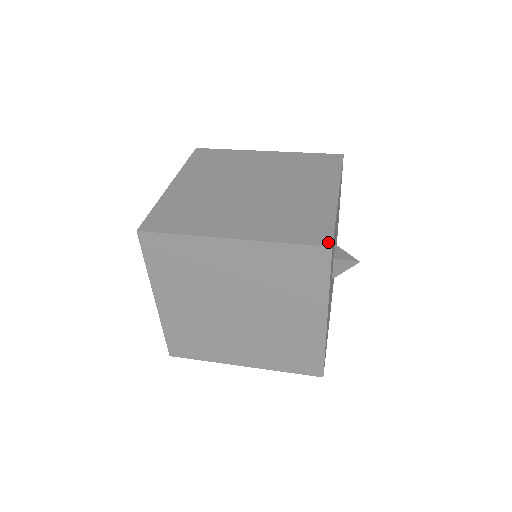
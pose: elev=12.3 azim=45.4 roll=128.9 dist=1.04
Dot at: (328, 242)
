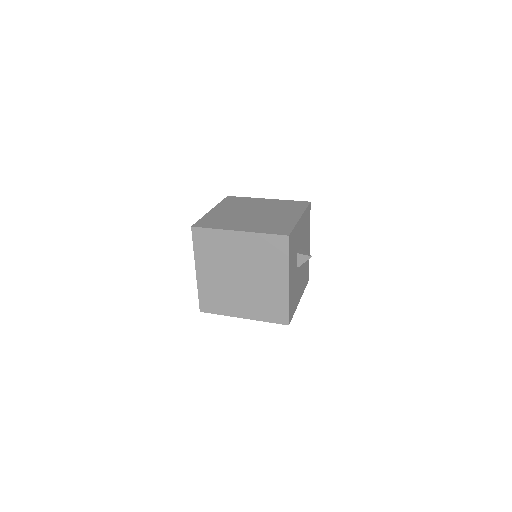
Dot at: (287, 234)
